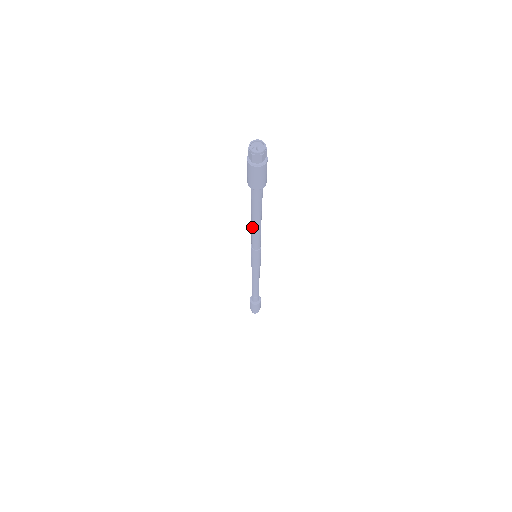
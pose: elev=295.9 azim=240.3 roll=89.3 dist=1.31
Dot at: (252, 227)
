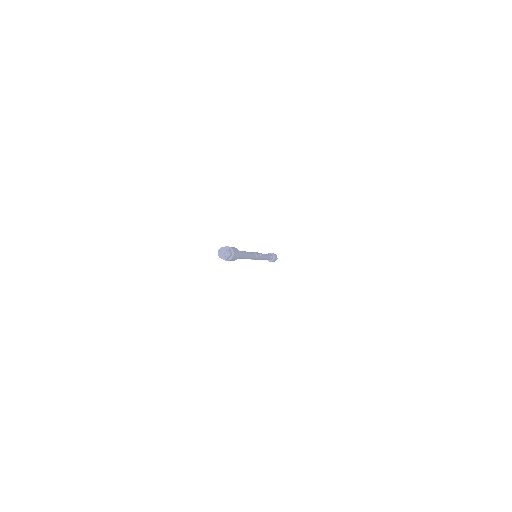
Dot at: occluded
